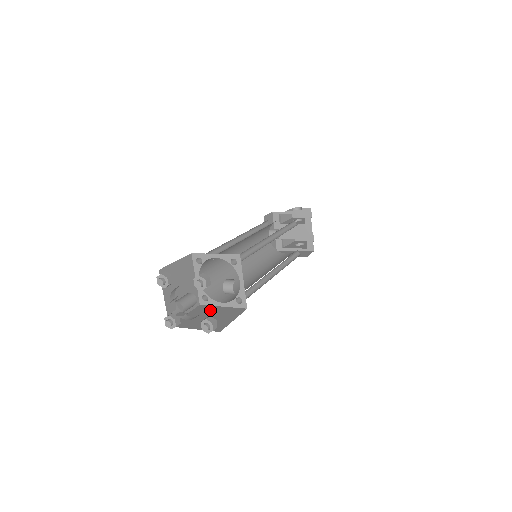
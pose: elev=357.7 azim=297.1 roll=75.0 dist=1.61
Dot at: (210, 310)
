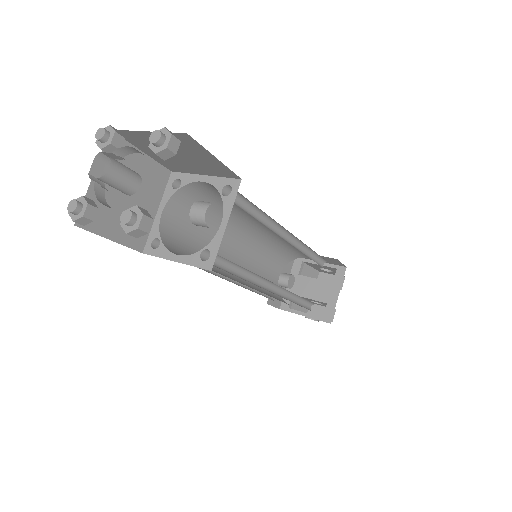
Dot at: occluded
